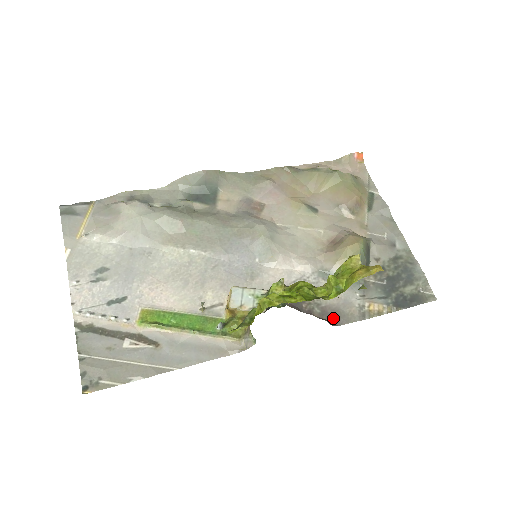
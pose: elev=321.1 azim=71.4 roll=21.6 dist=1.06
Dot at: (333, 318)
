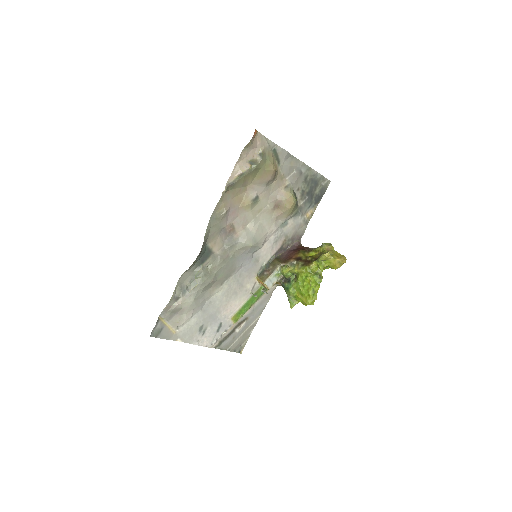
Dot at: (298, 238)
